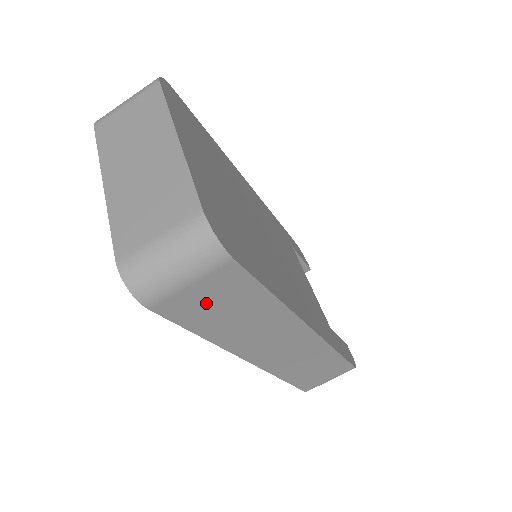
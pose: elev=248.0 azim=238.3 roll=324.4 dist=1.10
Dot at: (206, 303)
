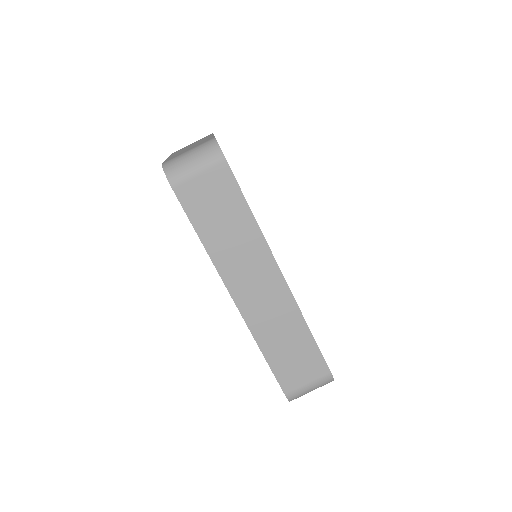
Dot at: (207, 199)
